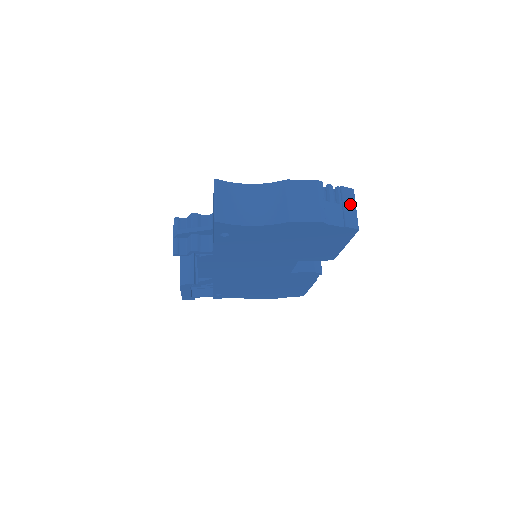
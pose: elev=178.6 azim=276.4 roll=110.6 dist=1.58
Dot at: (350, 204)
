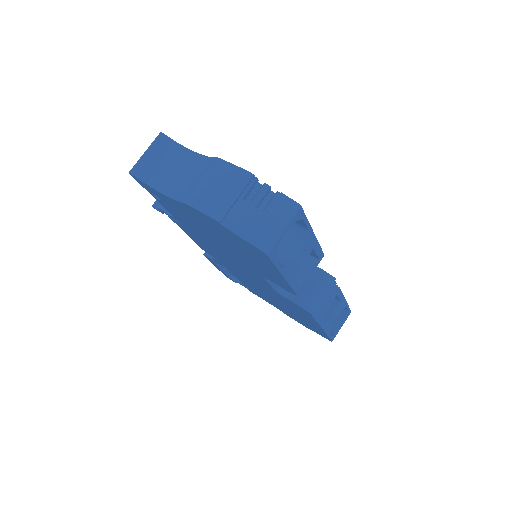
Dot at: (277, 219)
